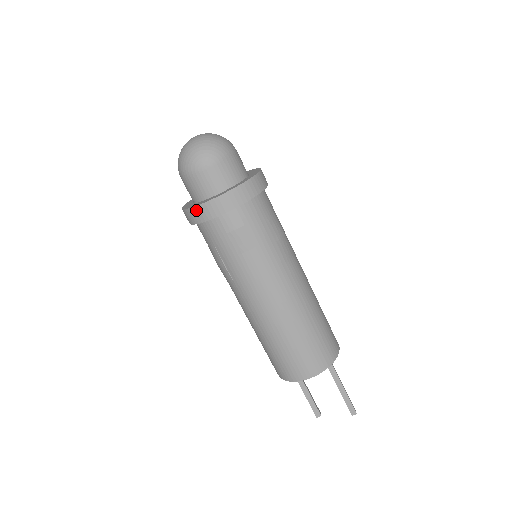
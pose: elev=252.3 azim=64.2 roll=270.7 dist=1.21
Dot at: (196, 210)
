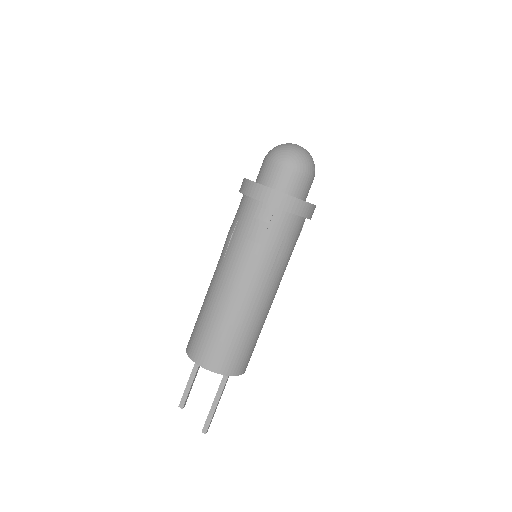
Dot at: (251, 184)
